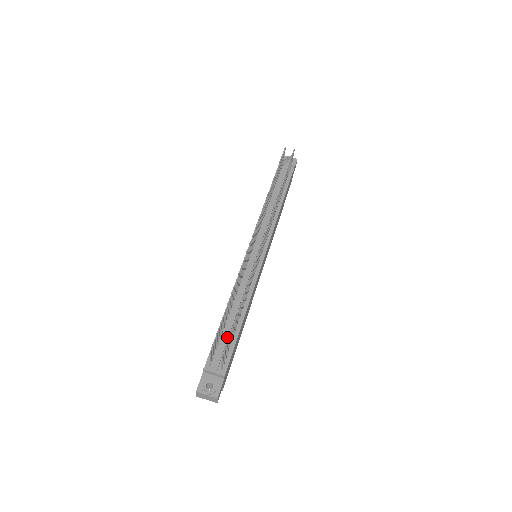
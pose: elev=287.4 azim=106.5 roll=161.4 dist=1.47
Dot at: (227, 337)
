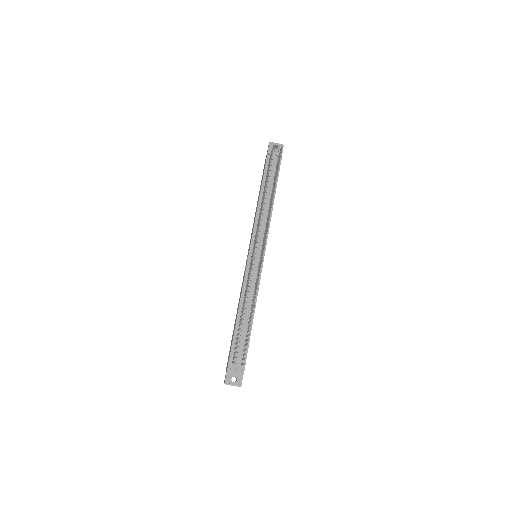
Dot at: (242, 338)
